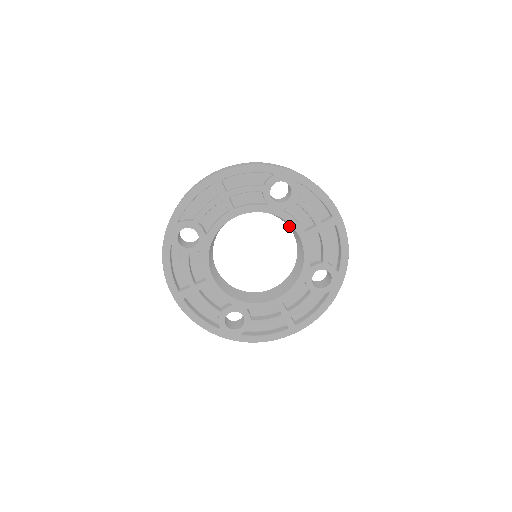
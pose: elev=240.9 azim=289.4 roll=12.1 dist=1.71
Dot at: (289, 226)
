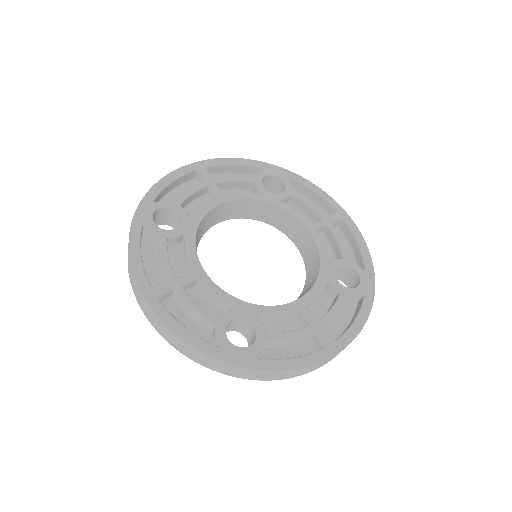
Dot at: (288, 230)
